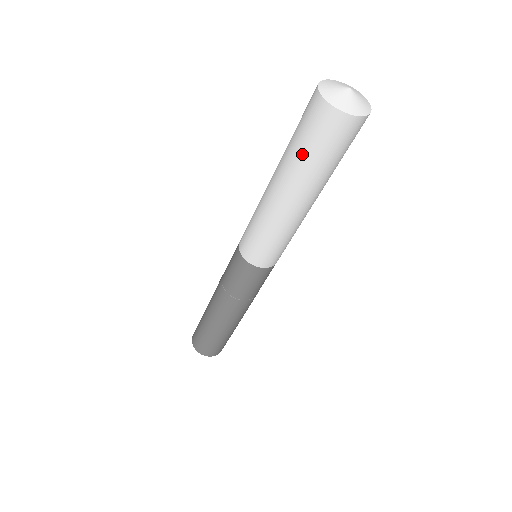
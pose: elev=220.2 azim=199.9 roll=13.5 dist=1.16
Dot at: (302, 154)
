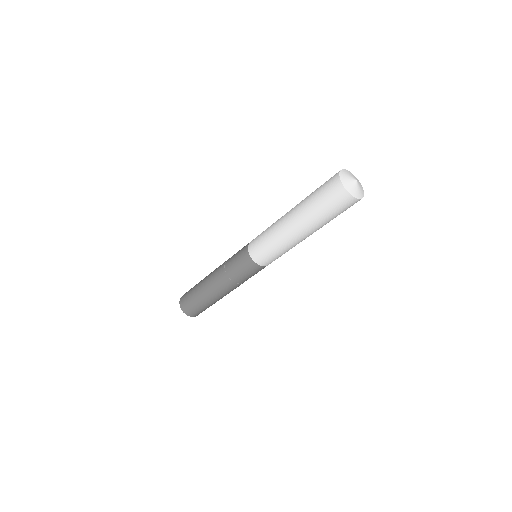
Dot at: (319, 210)
